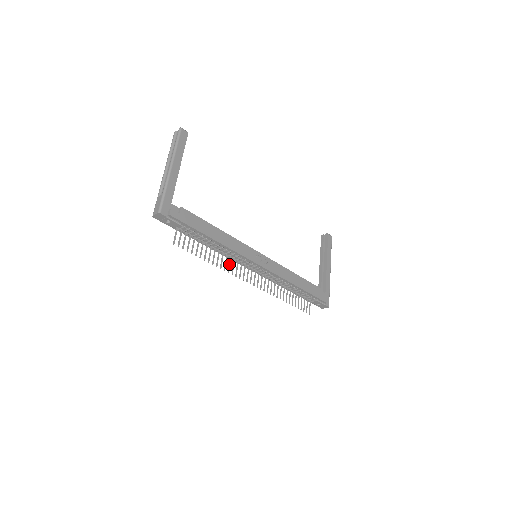
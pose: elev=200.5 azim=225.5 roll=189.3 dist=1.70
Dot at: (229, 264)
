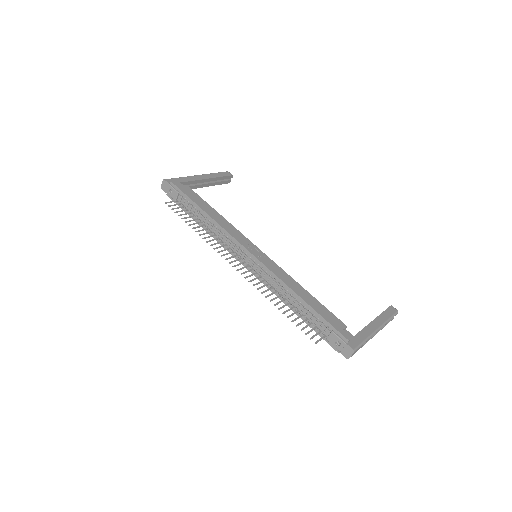
Dot at: (216, 243)
